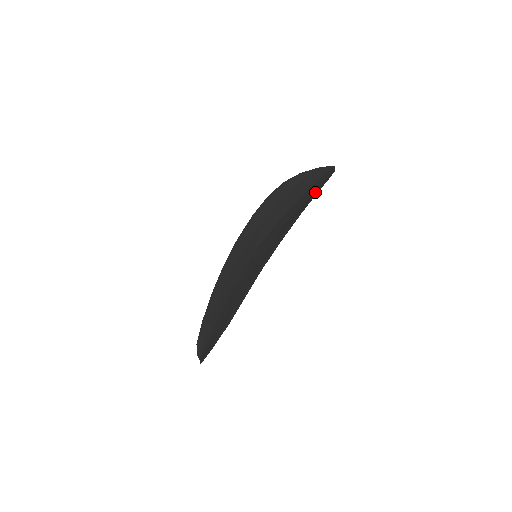
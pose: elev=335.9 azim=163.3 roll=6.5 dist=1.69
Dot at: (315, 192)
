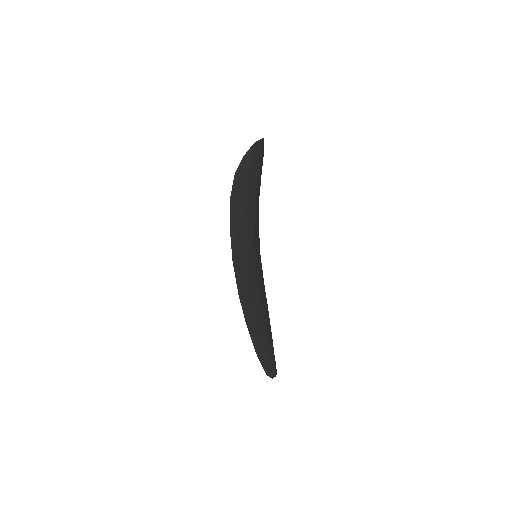
Dot at: (238, 171)
